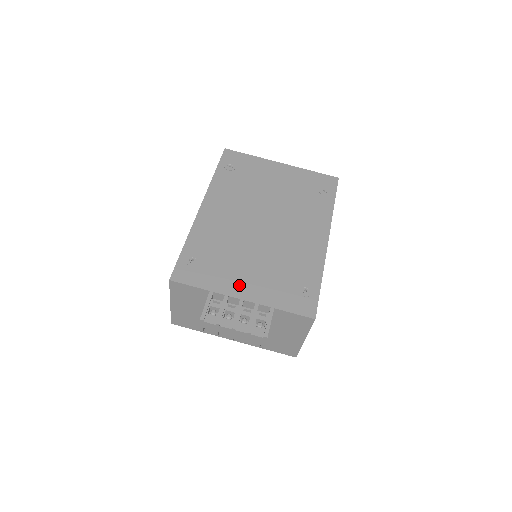
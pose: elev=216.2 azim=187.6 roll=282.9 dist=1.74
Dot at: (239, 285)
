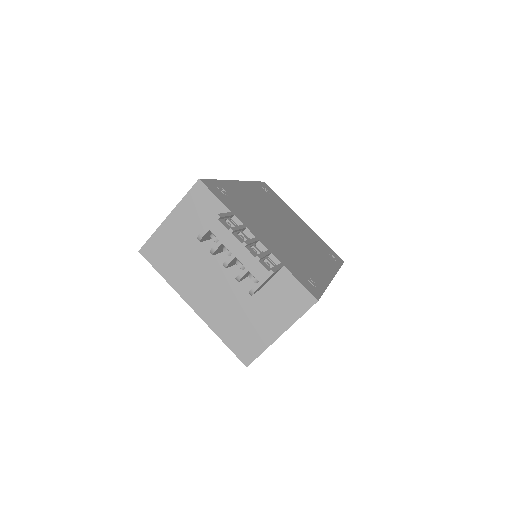
Dot at: (257, 231)
